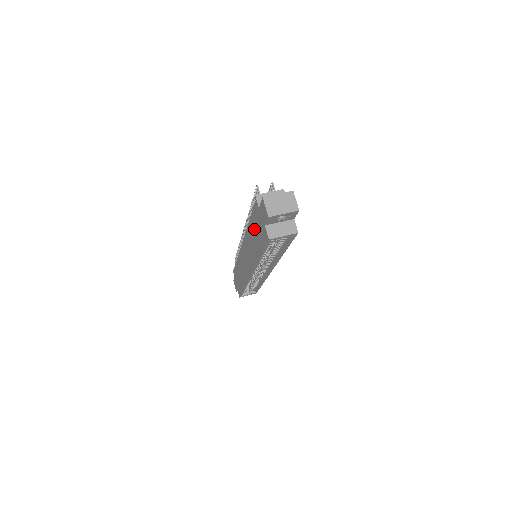
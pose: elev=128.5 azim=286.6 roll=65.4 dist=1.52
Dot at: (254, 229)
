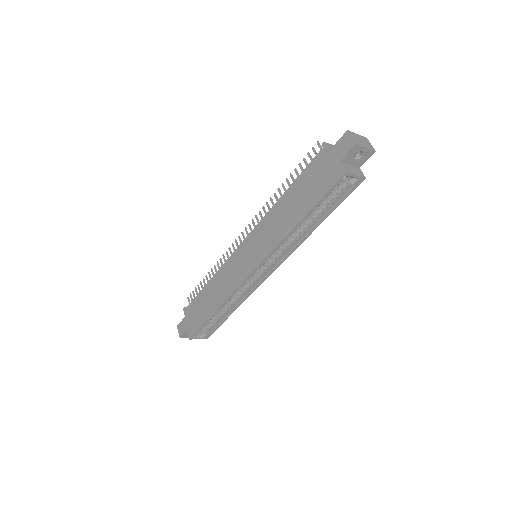
Dot at: (301, 188)
